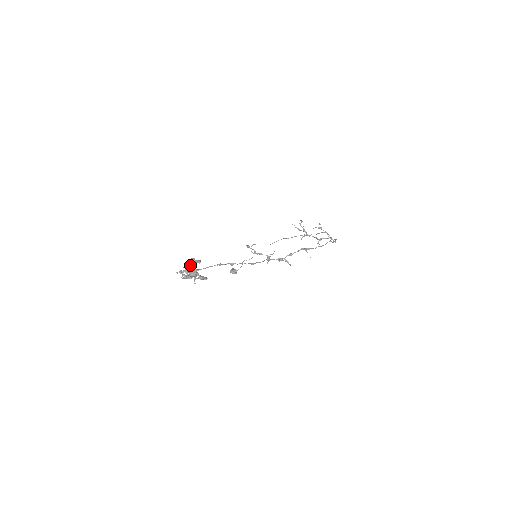
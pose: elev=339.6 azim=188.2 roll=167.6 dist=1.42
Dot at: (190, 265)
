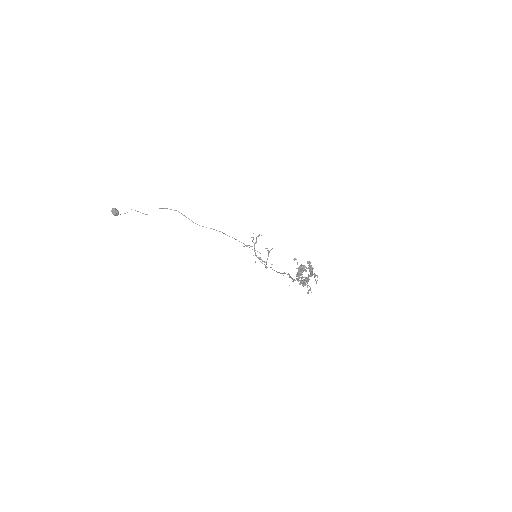
Dot at: occluded
